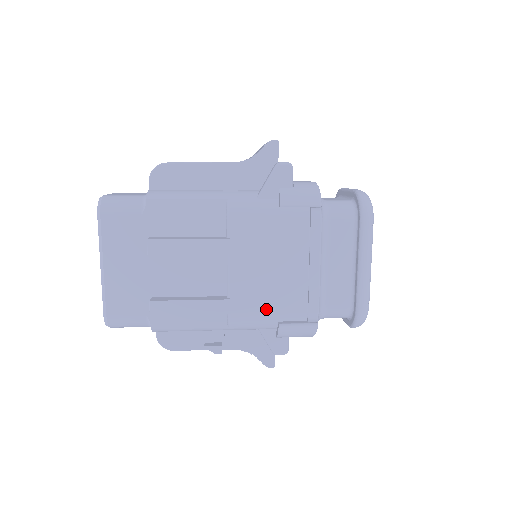
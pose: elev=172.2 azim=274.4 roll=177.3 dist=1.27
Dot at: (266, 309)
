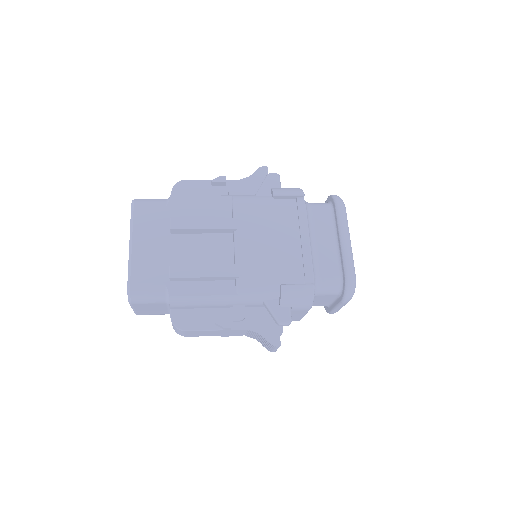
Dot at: (269, 274)
